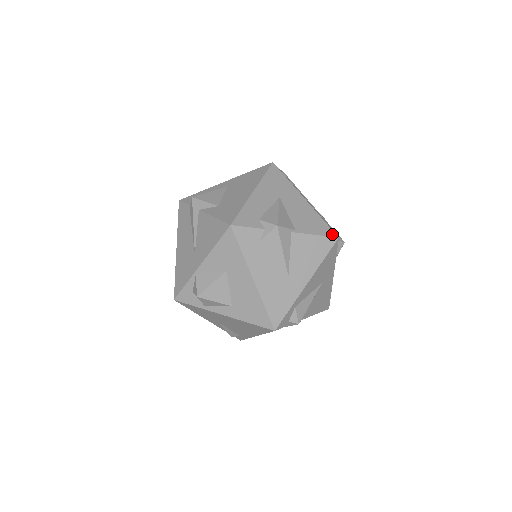
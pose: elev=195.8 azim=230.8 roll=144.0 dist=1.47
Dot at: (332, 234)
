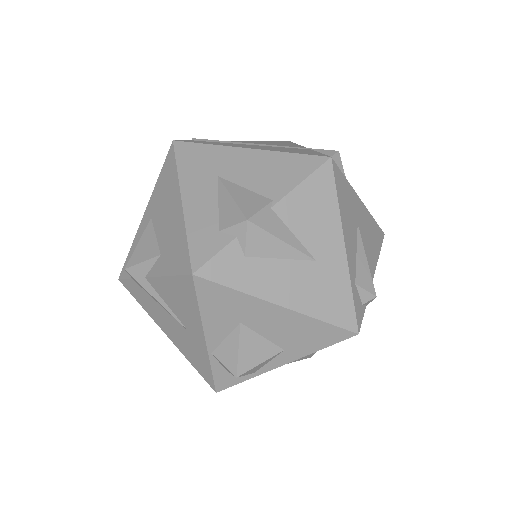
Dot at: (319, 161)
